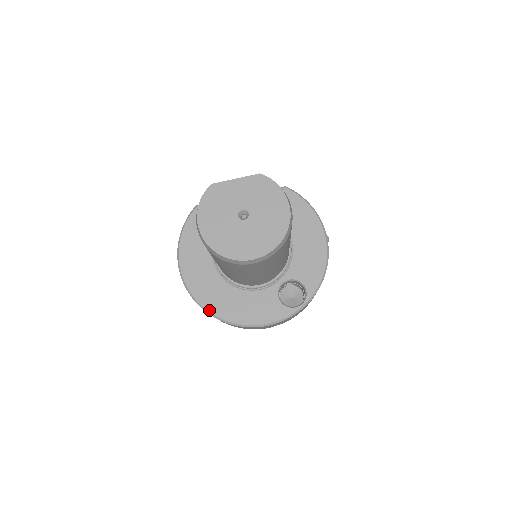
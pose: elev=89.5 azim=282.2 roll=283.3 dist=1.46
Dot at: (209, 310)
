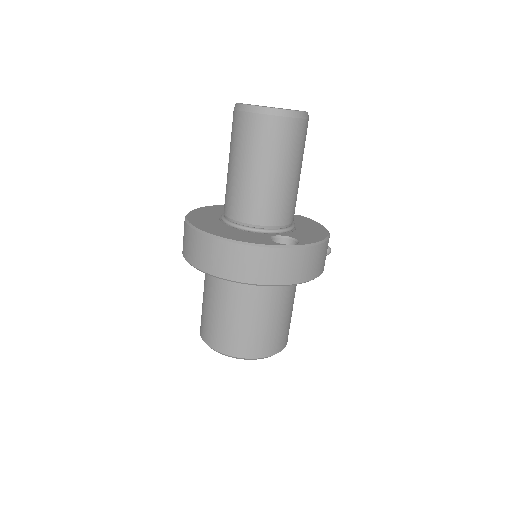
Dot at: (198, 228)
